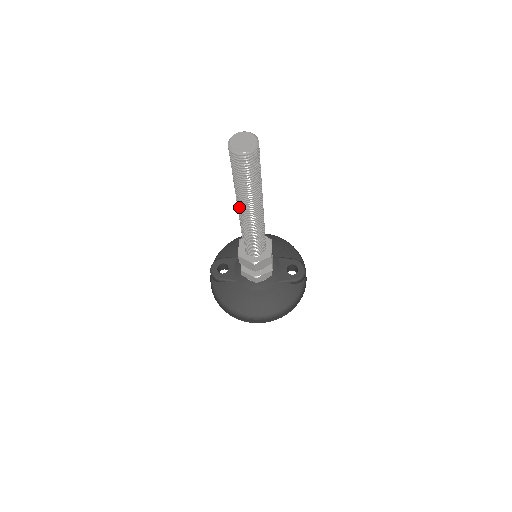
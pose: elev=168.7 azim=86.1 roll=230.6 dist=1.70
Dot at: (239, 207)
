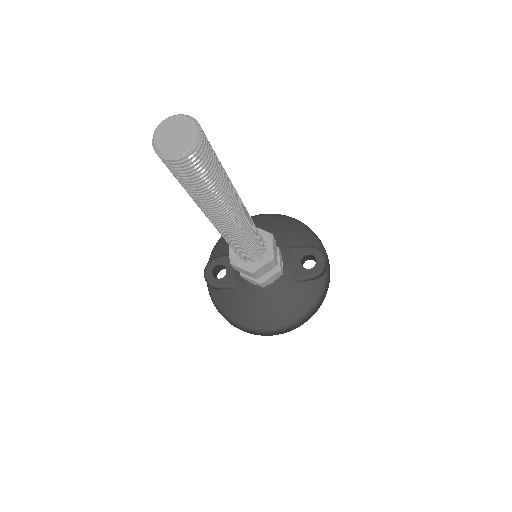
Dot at: (207, 217)
